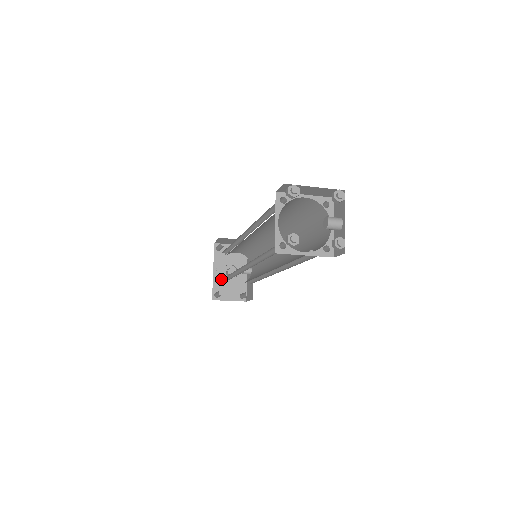
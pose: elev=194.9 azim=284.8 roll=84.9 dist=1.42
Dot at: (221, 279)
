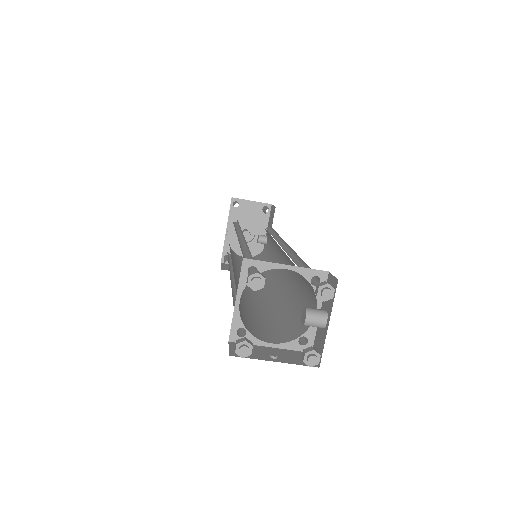
Dot at: (234, 240)
